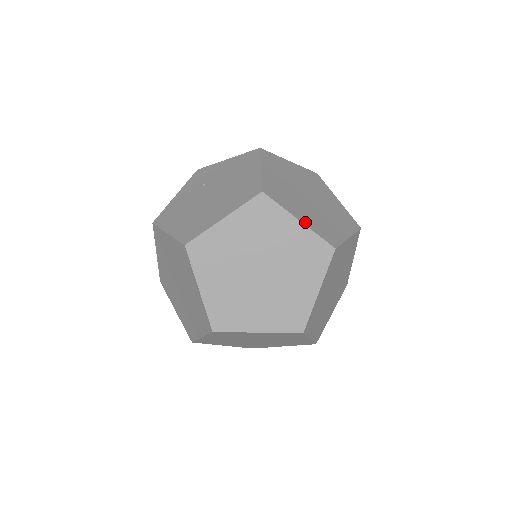
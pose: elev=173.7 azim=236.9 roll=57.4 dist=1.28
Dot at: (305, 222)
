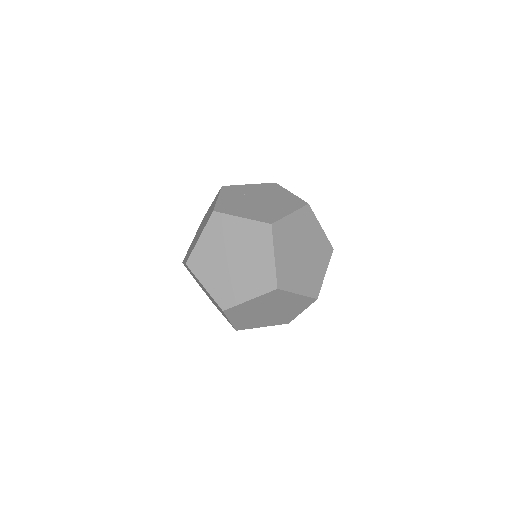
Dot at: (322, 229)
